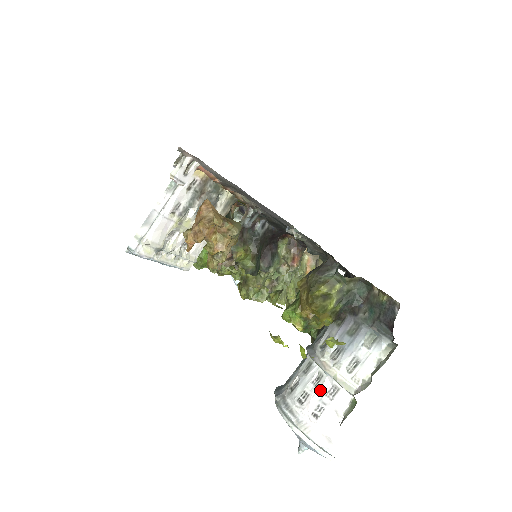
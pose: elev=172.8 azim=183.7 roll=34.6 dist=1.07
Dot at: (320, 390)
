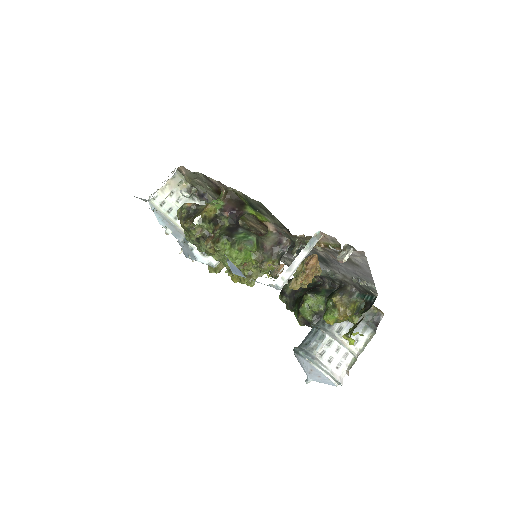
Dot at: (340, 355)
